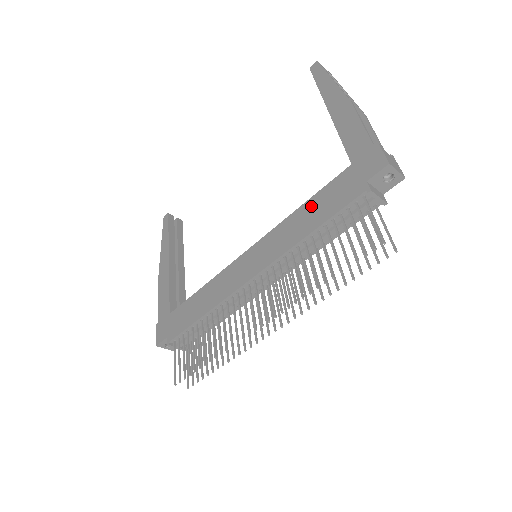
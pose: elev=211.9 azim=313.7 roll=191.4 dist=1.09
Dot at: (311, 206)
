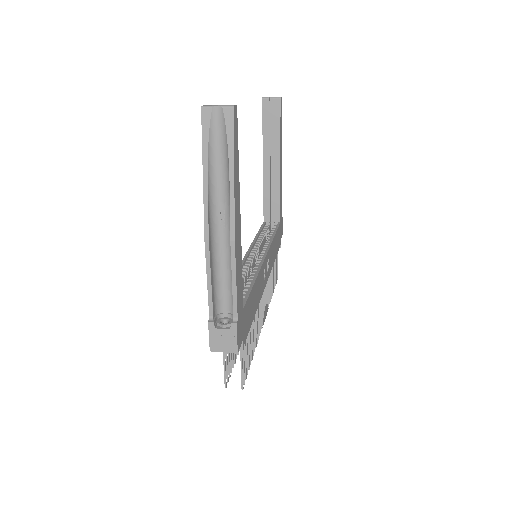
Dot at: occluded
